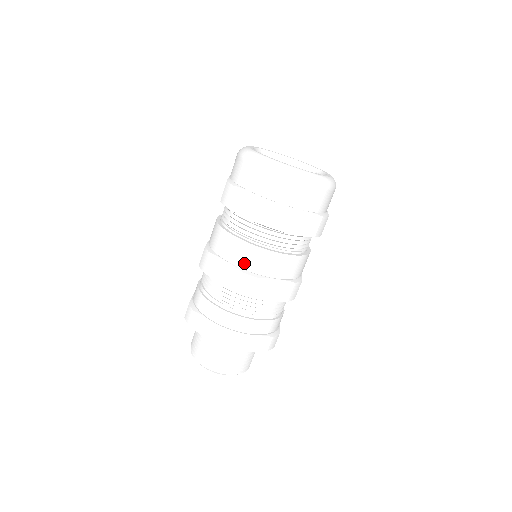
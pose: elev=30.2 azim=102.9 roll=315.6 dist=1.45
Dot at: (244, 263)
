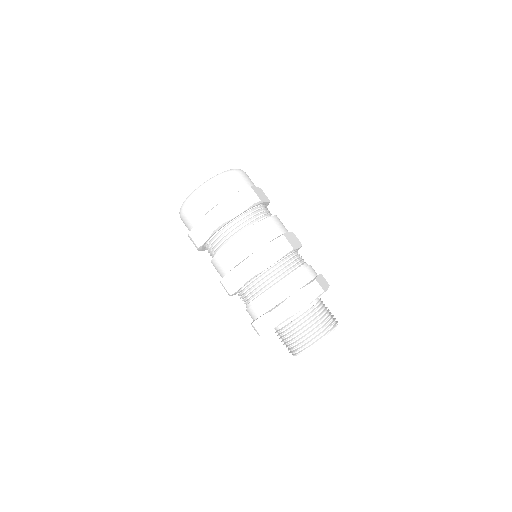
Dot at: (233, 262)
